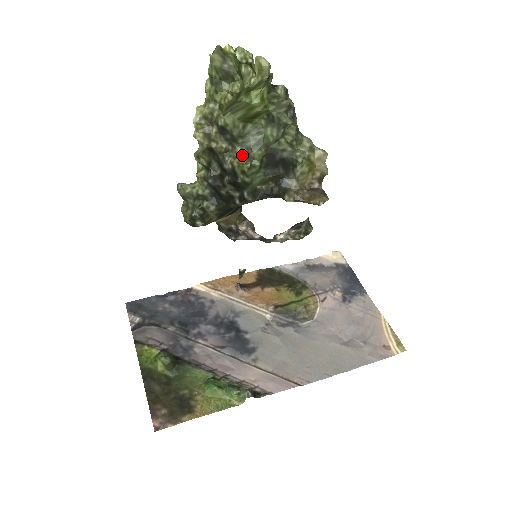
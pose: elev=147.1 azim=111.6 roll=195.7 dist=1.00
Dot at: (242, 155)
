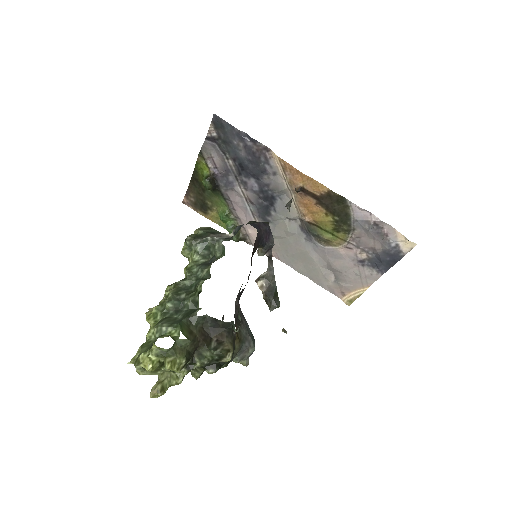
Dot at: occluded
